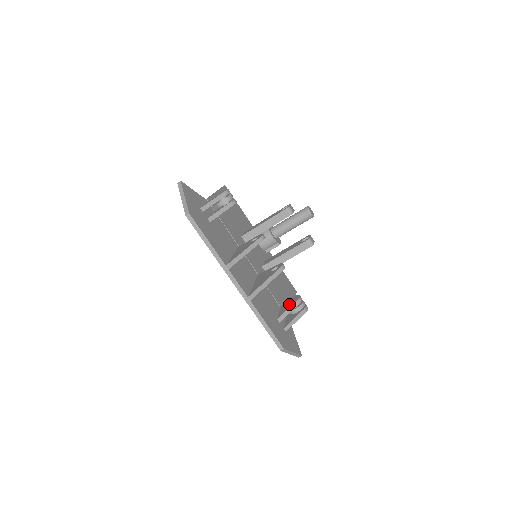
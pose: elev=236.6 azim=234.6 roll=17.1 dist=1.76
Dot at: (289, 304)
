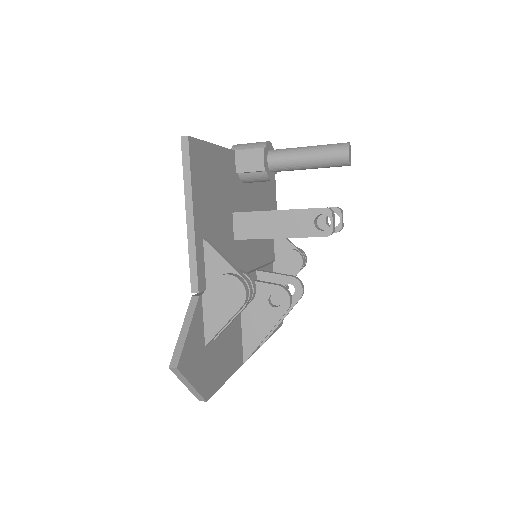
Dot at: (288, 270)
